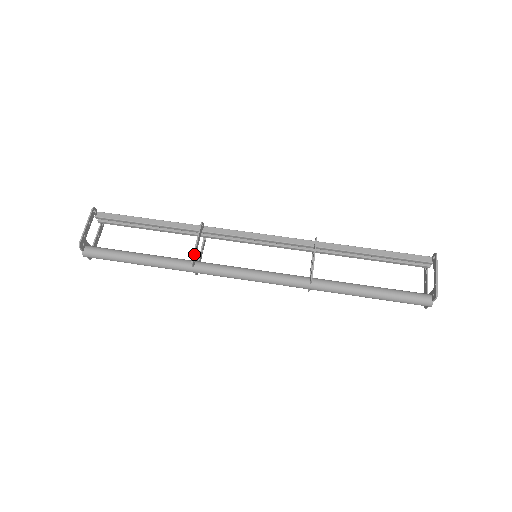
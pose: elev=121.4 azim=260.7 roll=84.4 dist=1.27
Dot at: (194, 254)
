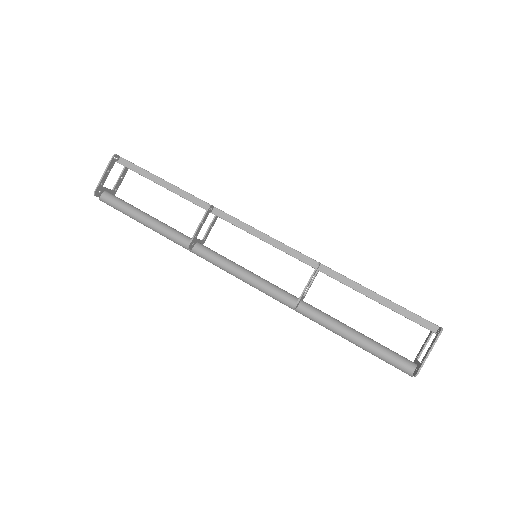
Dot at: (192, 240)
